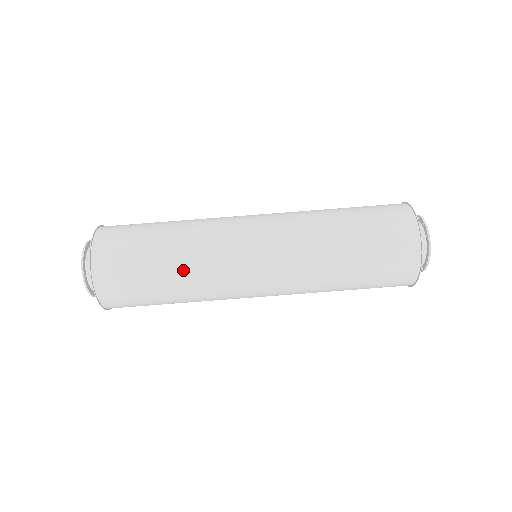
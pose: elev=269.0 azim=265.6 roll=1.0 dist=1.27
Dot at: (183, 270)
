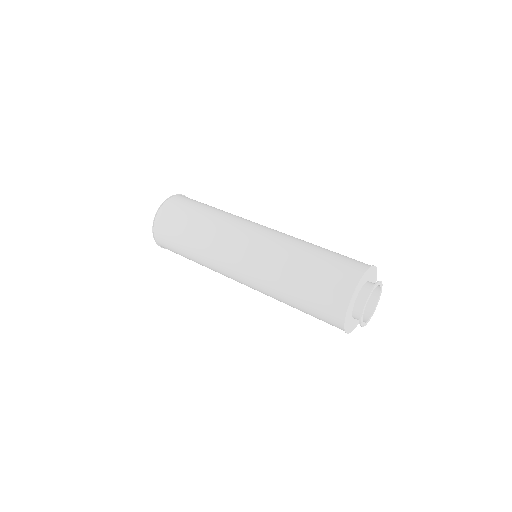
Dot at: (201, 233)
